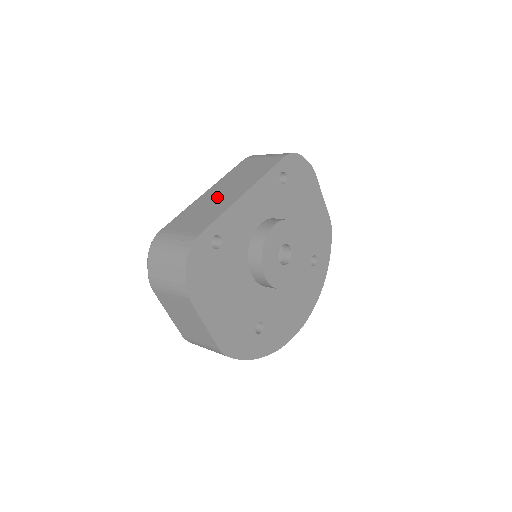
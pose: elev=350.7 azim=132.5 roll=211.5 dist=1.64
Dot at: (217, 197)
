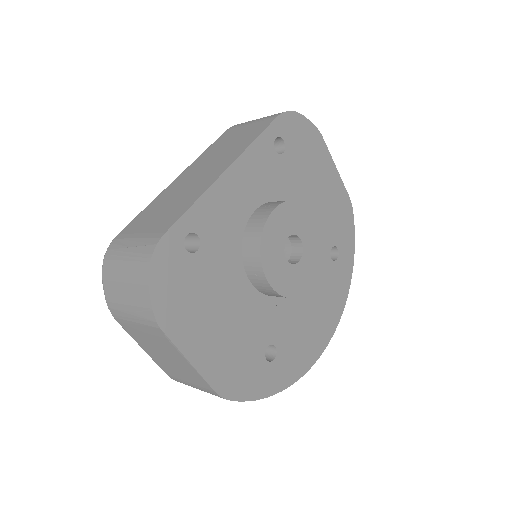
Dot at: (190, 181)
